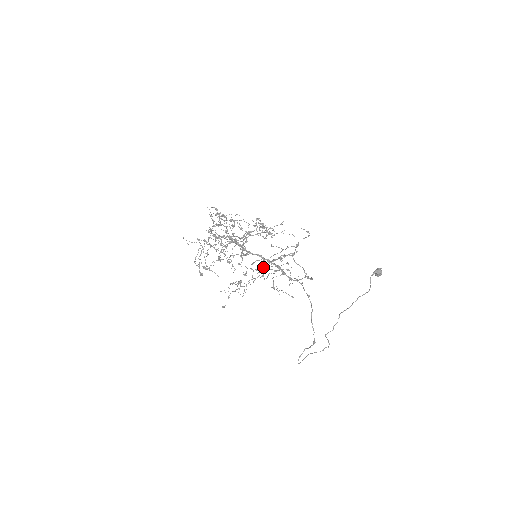
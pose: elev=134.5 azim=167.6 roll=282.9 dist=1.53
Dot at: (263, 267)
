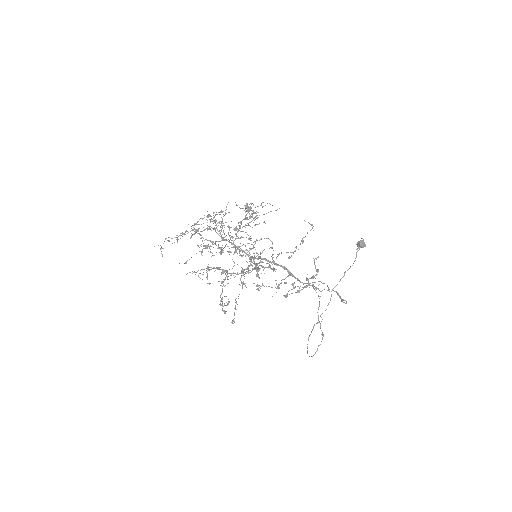
Dot at: (265, 267)
